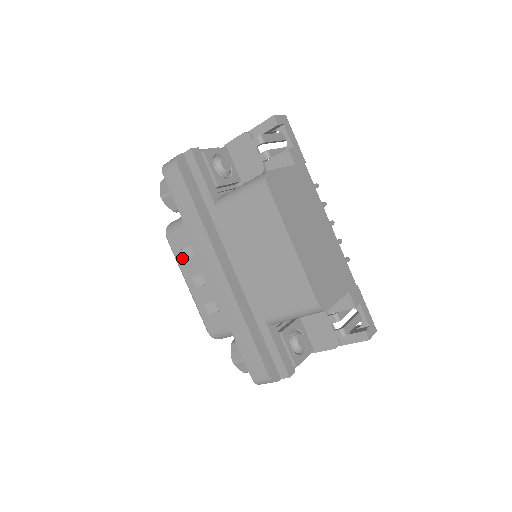
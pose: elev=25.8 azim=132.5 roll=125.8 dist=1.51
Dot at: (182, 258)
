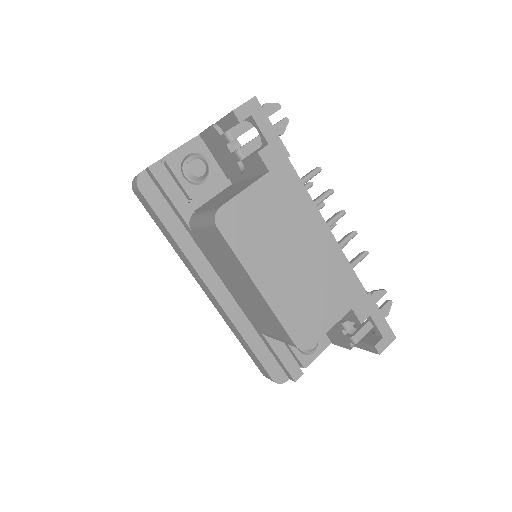
Dot at: occluded
